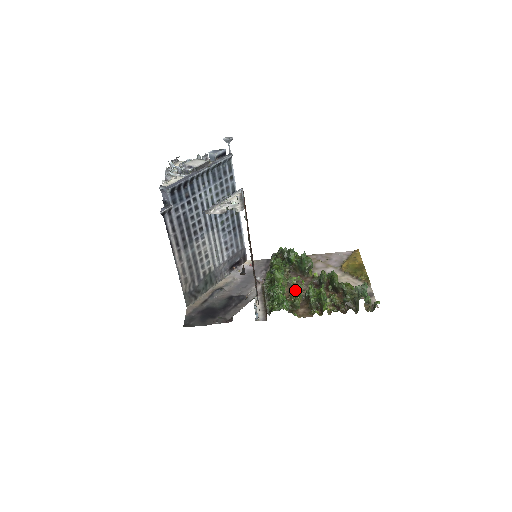
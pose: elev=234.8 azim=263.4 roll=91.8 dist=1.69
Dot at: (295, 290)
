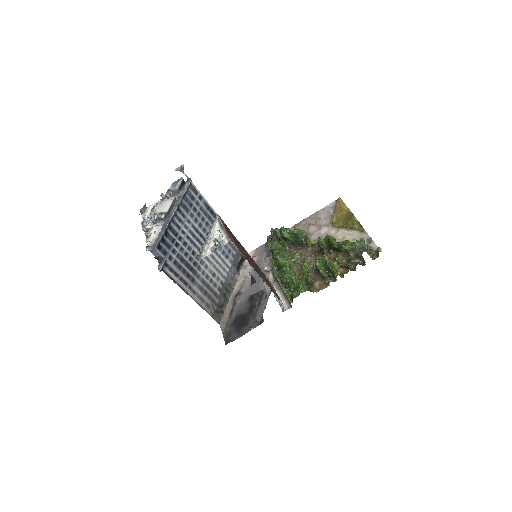
Dot at: (303, 268)
